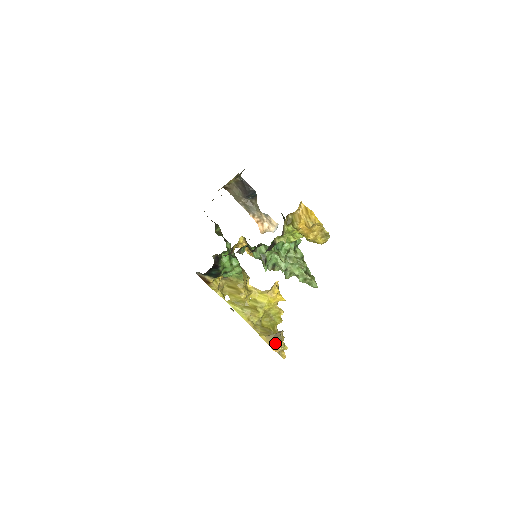
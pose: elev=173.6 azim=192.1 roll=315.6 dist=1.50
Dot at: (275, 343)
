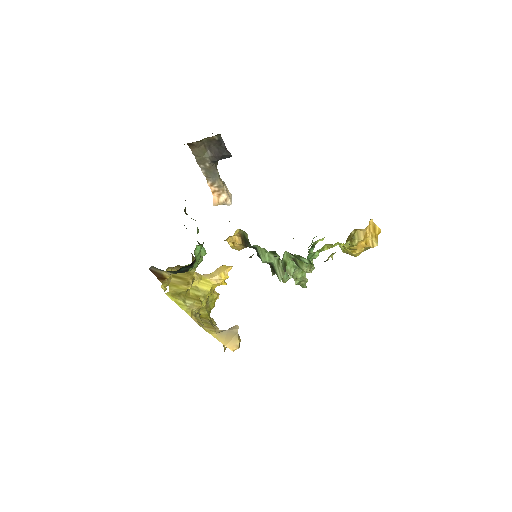
Dot at: (234, 343)
